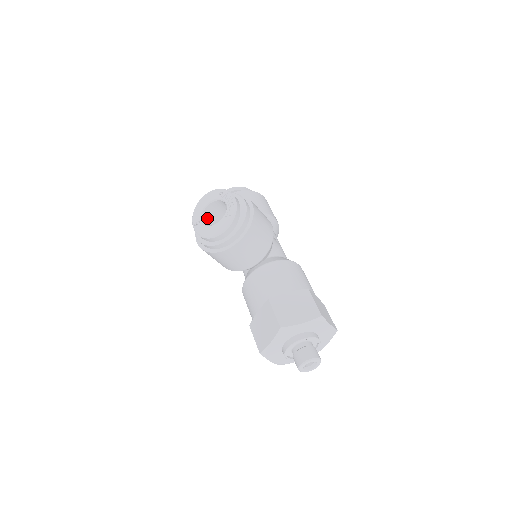
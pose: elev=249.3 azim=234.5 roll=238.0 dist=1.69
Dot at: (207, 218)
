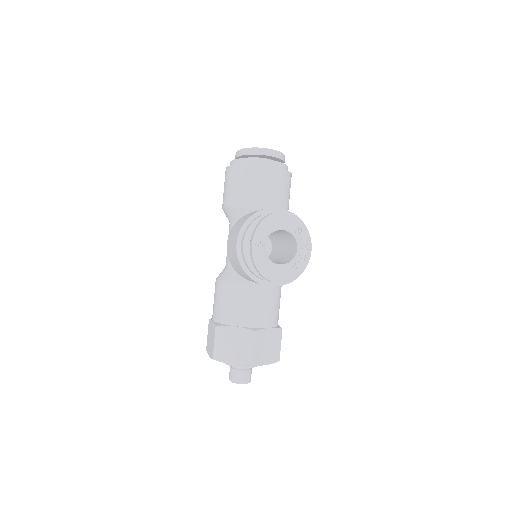
Dot at: occluded
